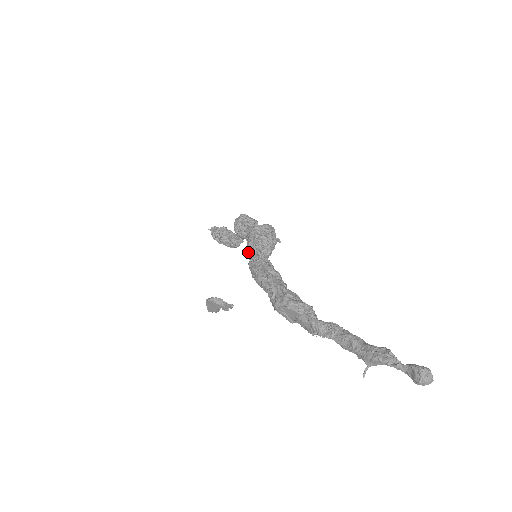
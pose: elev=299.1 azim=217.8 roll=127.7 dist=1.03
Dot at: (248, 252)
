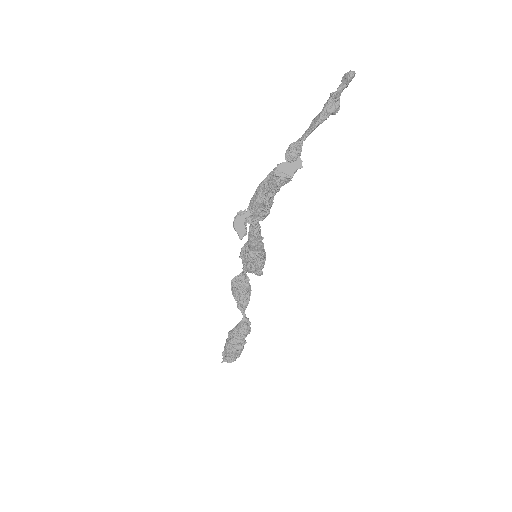
Dot at: (248, 252)
